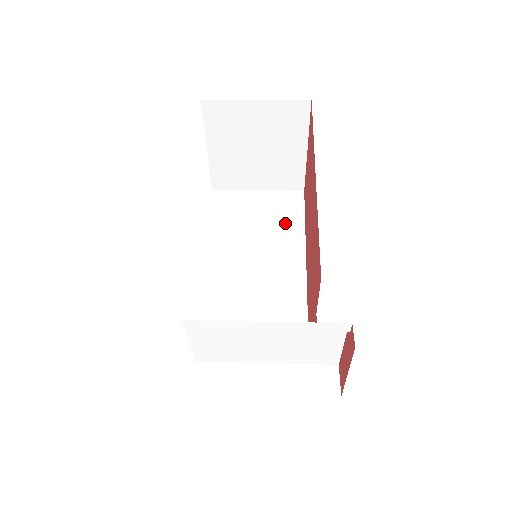
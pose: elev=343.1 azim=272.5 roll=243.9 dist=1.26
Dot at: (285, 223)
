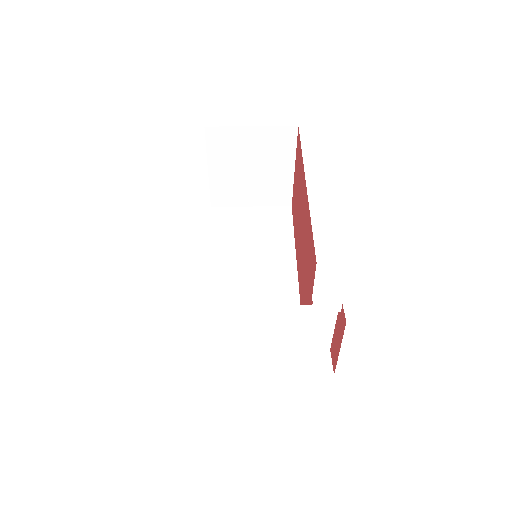
Dot at: (277, 233)
